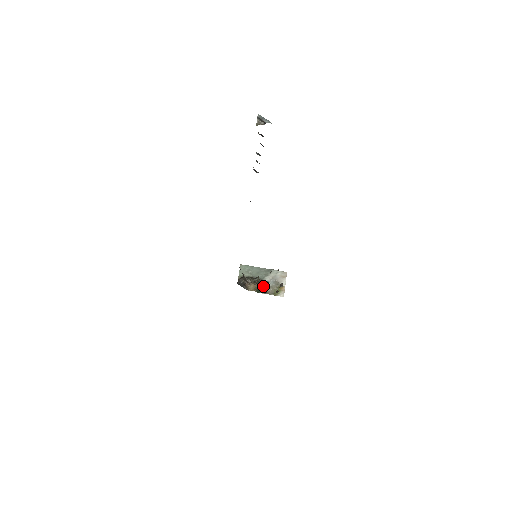
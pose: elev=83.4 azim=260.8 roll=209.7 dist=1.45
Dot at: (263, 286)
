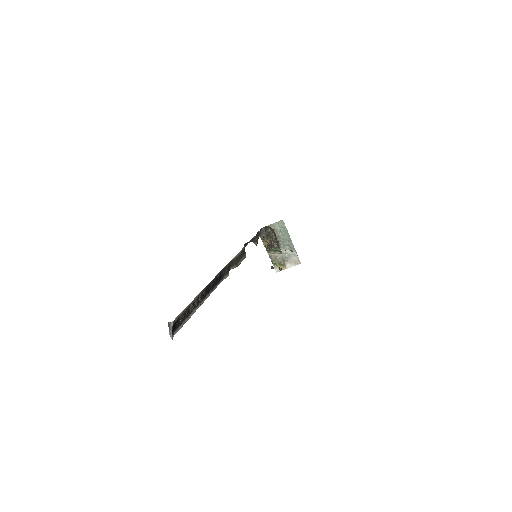
Dot at: (274, 251)
